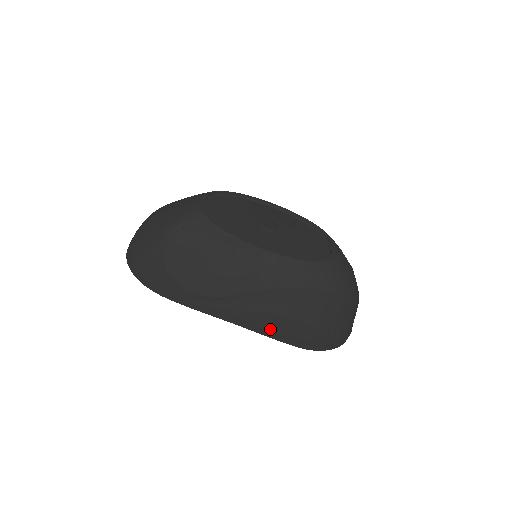
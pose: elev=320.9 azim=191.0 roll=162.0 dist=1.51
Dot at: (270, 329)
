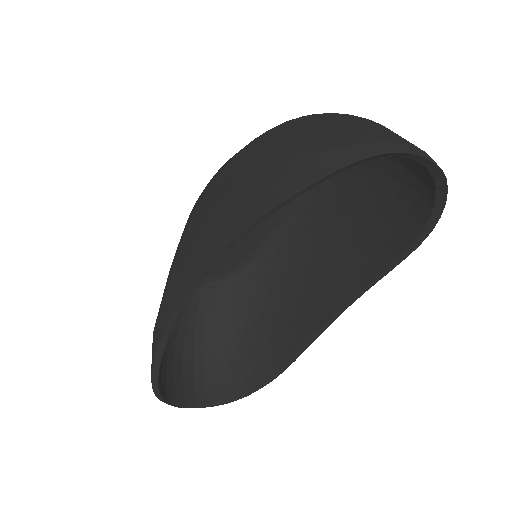
Dot at: (211, 242)
